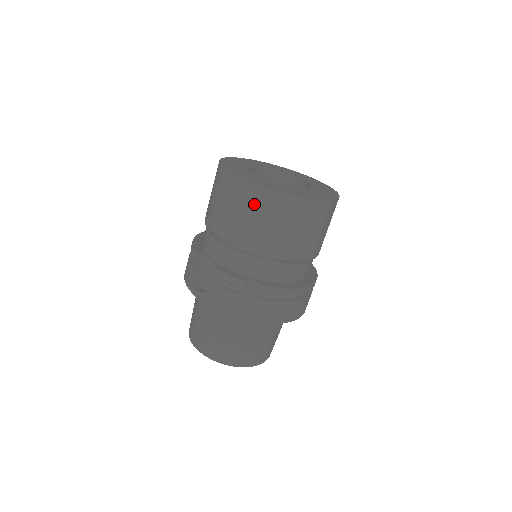
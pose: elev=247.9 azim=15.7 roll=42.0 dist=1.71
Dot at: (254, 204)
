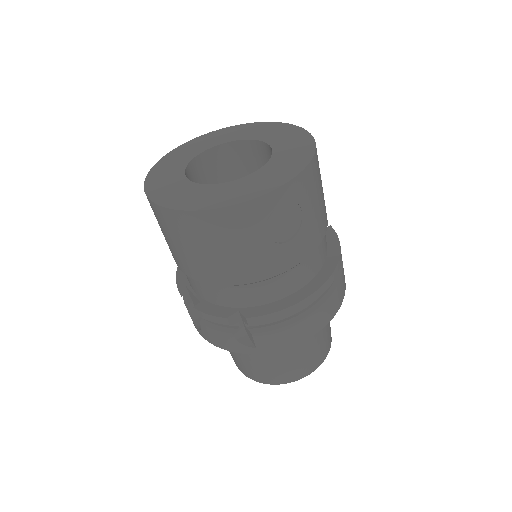
Dot at: (186, 233)
